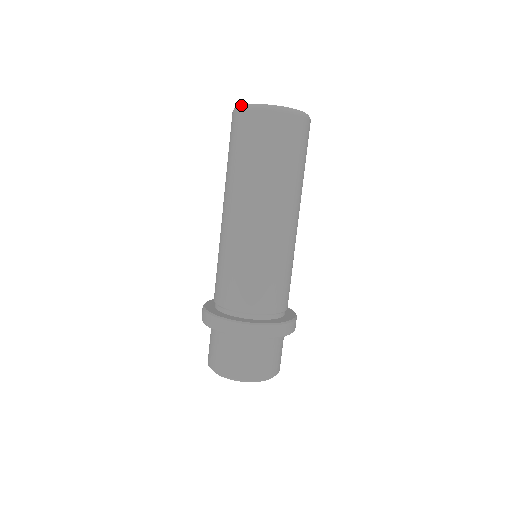
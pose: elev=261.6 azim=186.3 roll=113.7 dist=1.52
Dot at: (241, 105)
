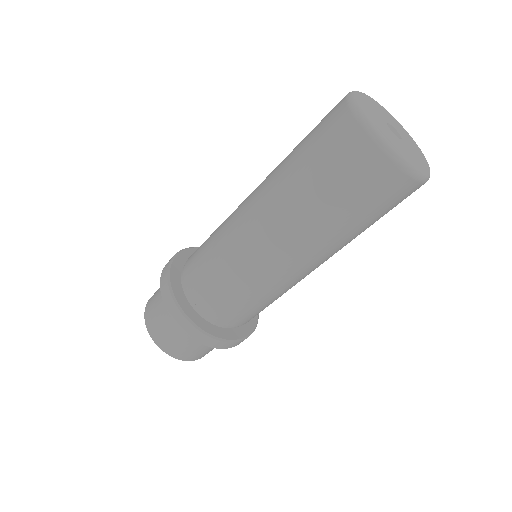
Dot at: (353, 93)
